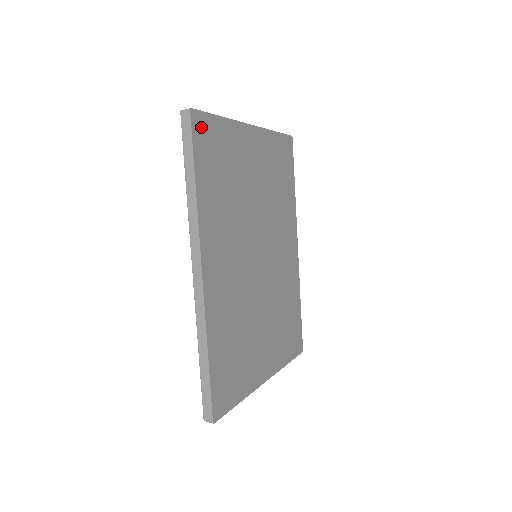
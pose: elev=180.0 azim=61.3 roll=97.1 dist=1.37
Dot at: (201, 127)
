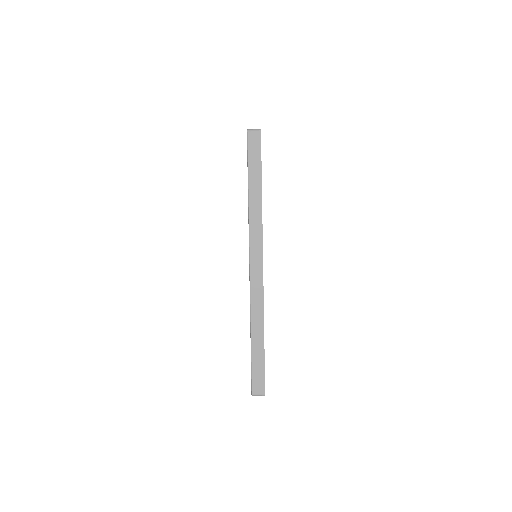
Dot at: occluded
